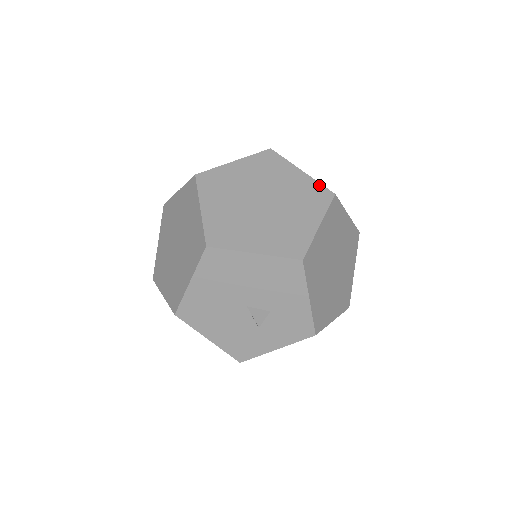
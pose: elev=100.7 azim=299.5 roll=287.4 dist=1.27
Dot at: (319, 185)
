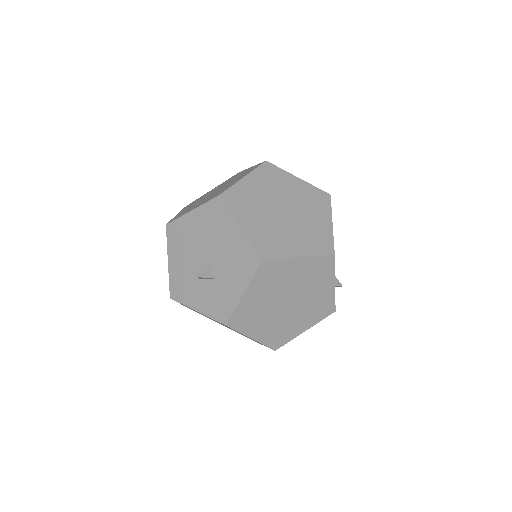
Dot at: (332, 240)
